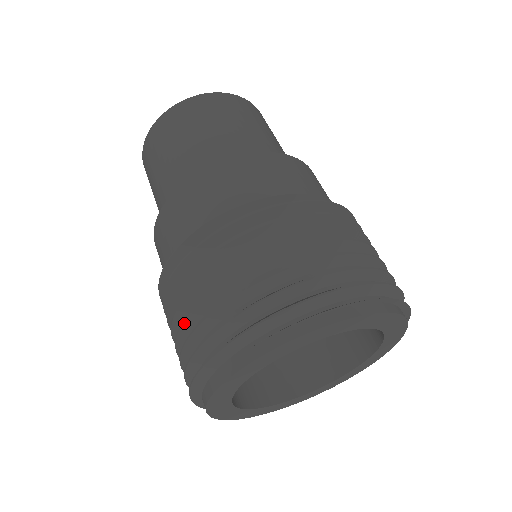
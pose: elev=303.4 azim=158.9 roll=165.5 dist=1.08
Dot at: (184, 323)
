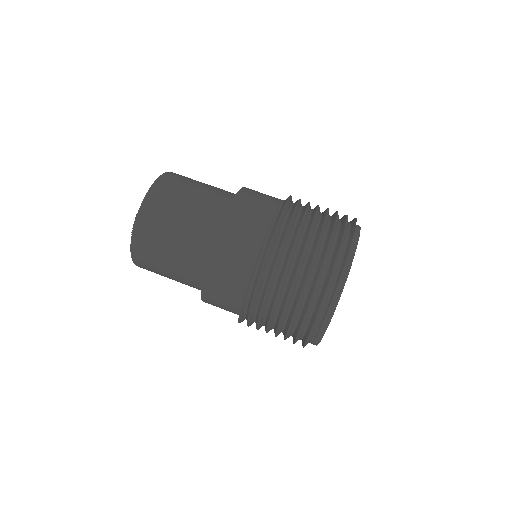
Dot at: occluded
